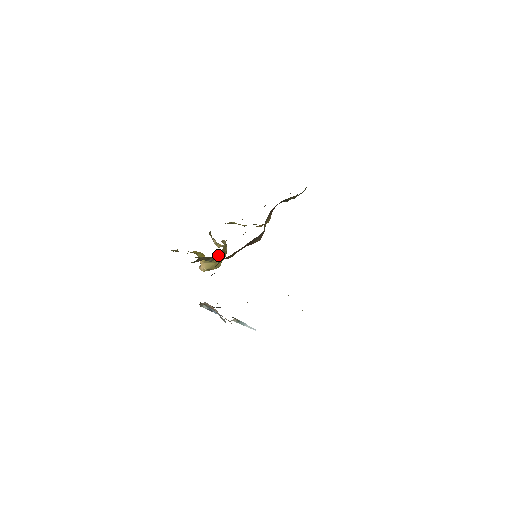
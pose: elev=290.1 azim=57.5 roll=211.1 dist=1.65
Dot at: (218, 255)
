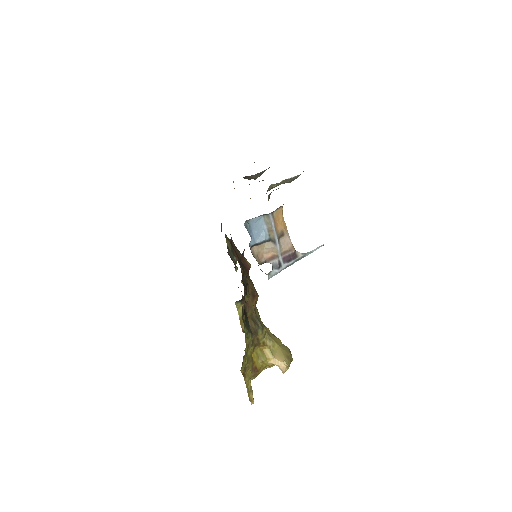
Dot at: (257, 316)
